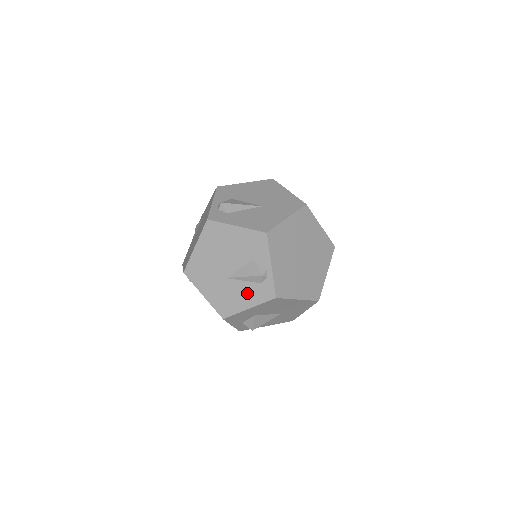
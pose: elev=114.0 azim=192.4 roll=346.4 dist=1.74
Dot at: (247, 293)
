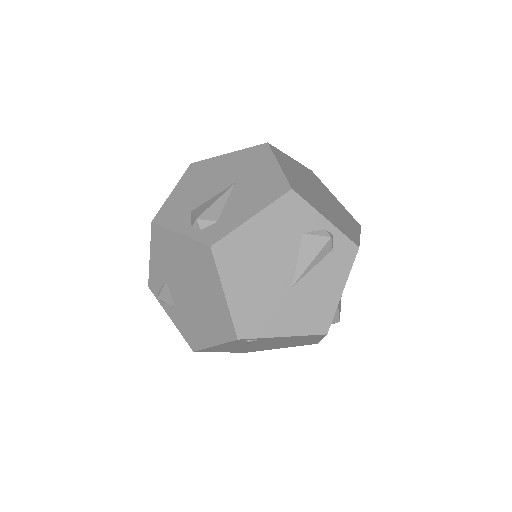
Dot at: (327, 277)
